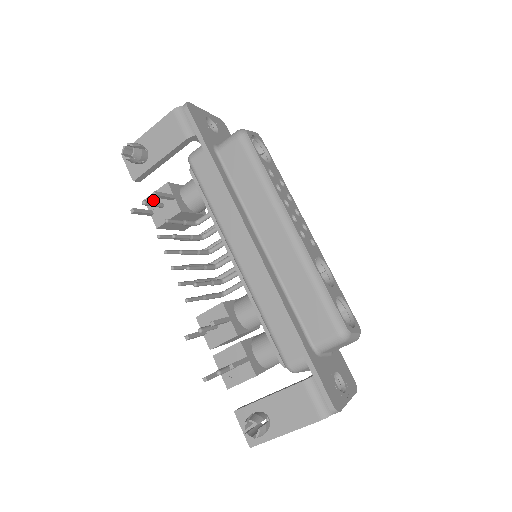
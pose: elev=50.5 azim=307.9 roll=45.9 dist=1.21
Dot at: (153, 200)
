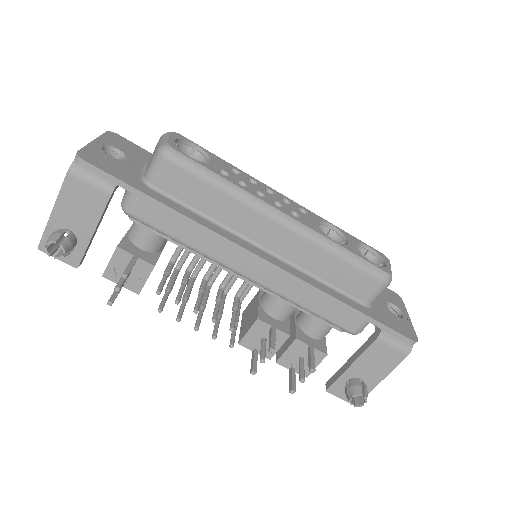
Dot at: (113, 272)
